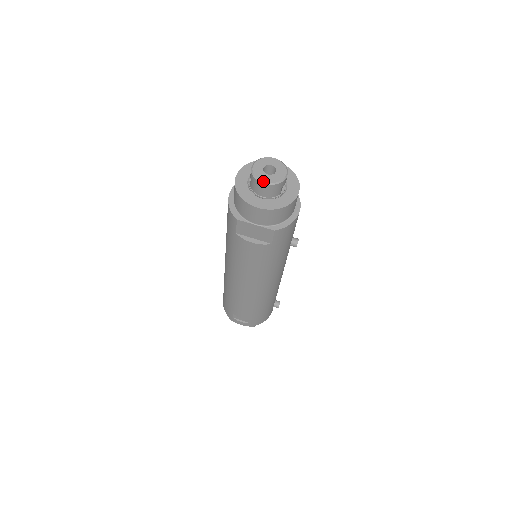
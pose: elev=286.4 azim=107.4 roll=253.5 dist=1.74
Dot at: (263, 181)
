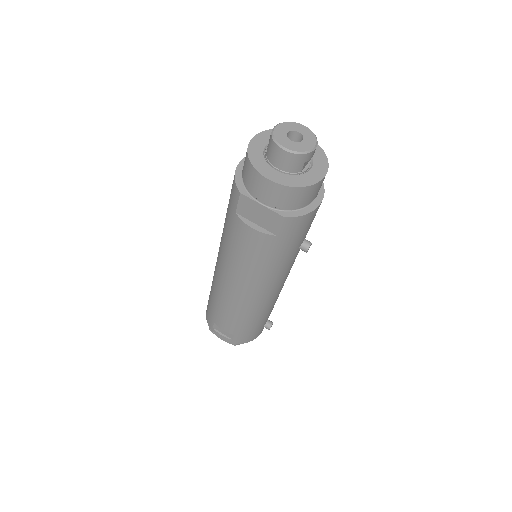
Dot at: (283, 146)
